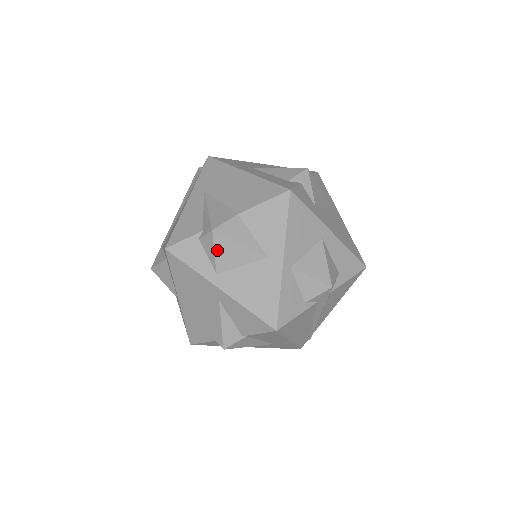
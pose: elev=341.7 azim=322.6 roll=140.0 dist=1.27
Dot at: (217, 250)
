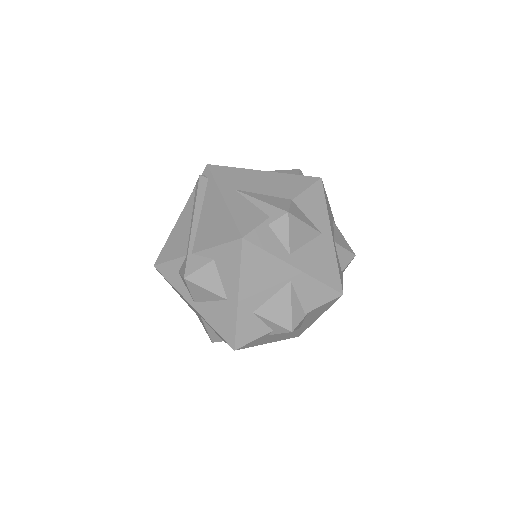
Dot at: (291, 231)
